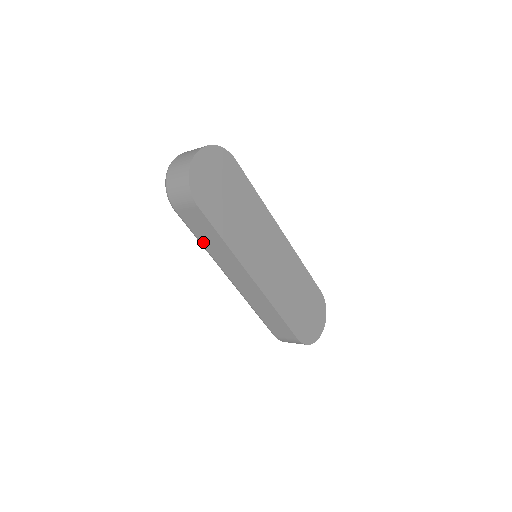
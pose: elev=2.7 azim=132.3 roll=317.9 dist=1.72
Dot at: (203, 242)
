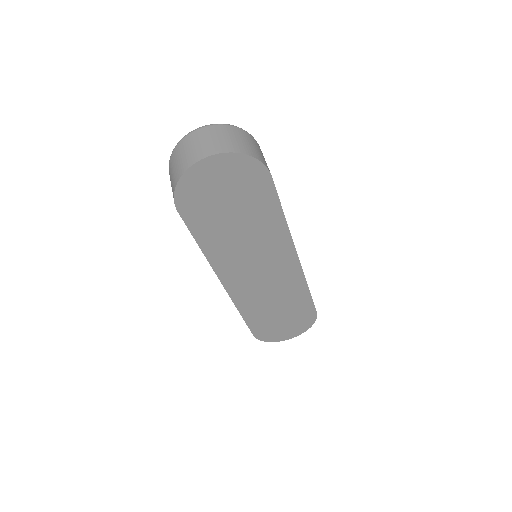
Dot at: occluded
